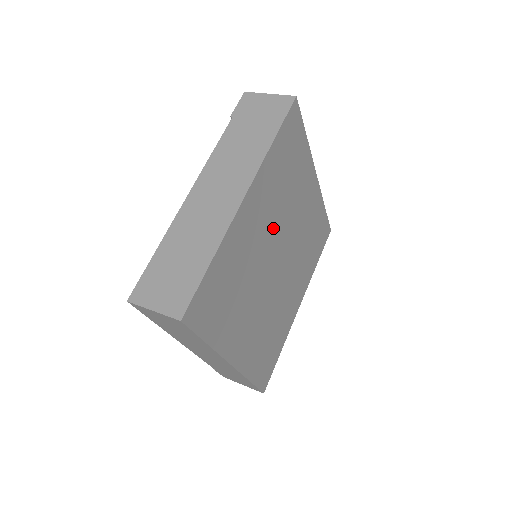
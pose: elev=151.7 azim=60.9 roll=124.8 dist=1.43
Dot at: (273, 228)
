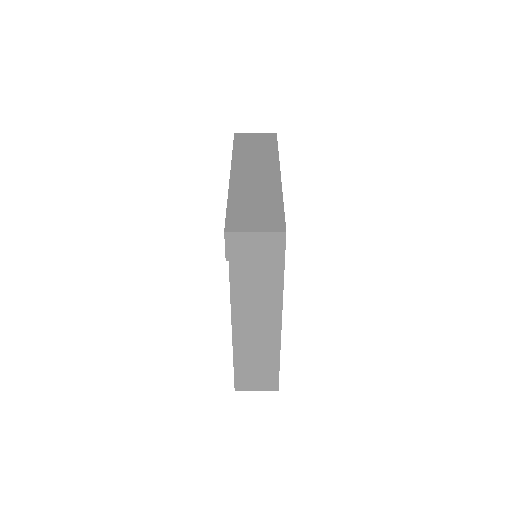
Dot at: occluded
